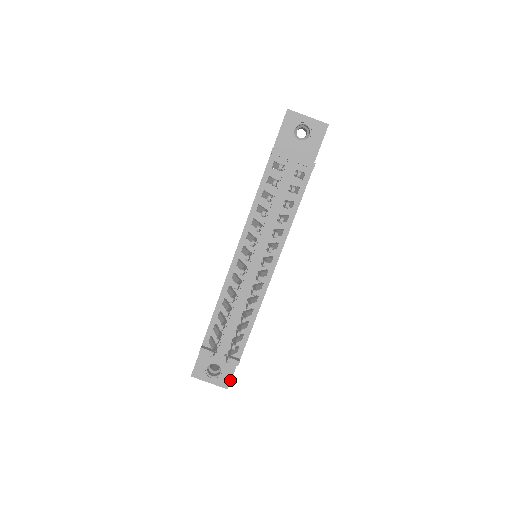
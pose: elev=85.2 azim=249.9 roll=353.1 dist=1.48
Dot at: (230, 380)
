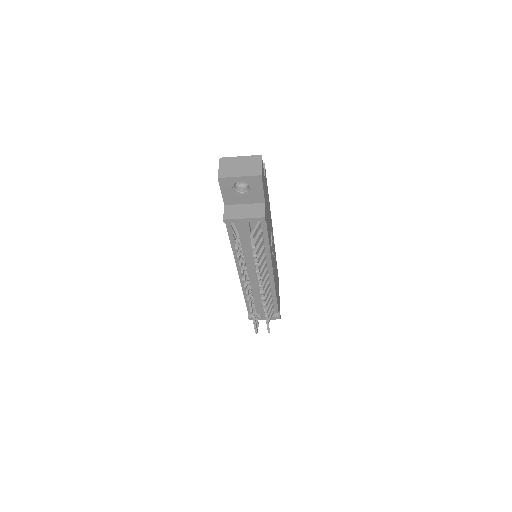
Dot at: (279, 316)
